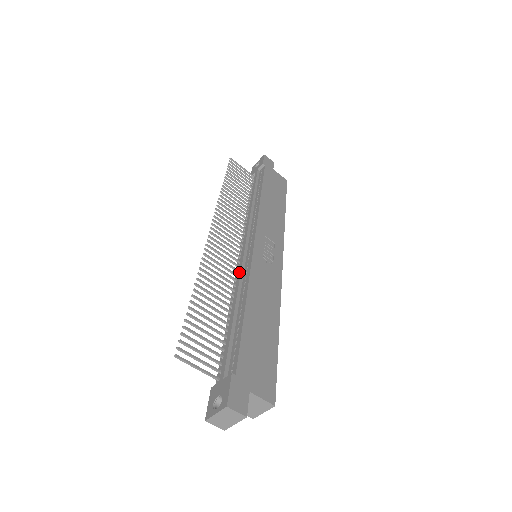
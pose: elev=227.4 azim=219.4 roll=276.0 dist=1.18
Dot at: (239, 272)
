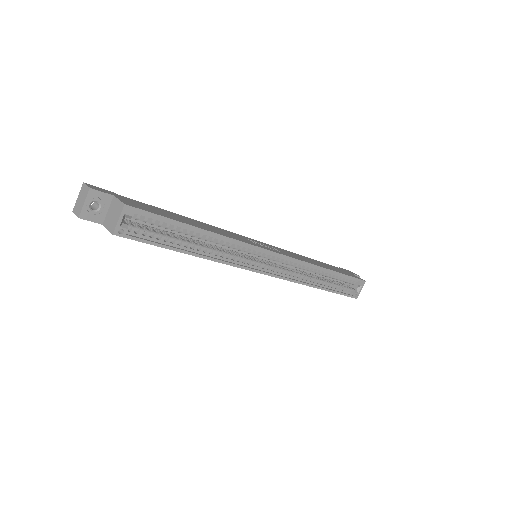
Dot at: occluded
